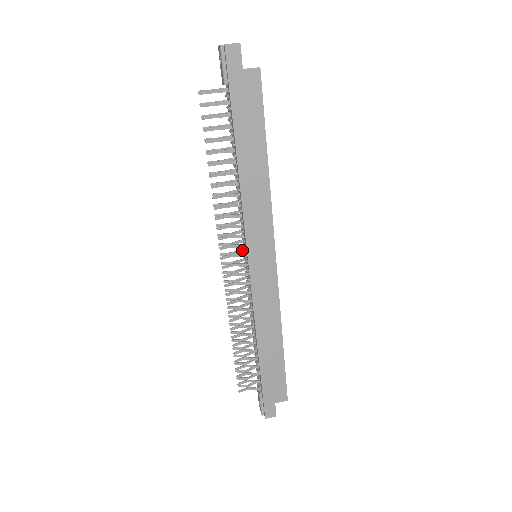
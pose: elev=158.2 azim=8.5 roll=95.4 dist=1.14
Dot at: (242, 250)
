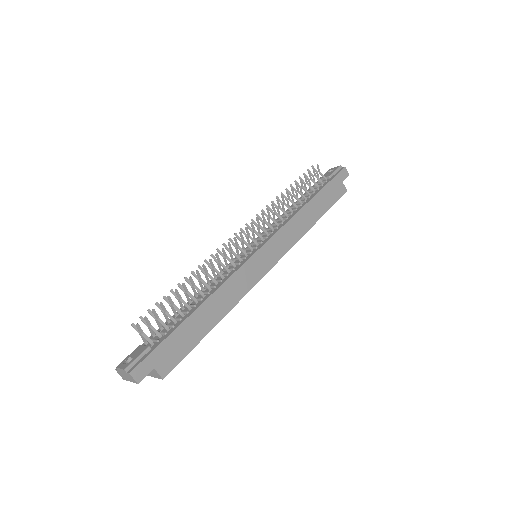
Dot at: (250, 244)
